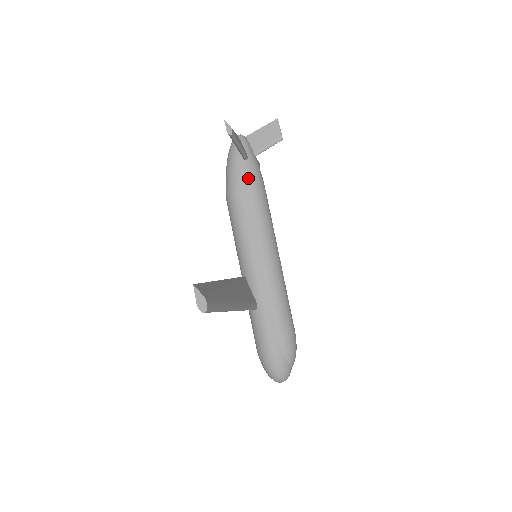
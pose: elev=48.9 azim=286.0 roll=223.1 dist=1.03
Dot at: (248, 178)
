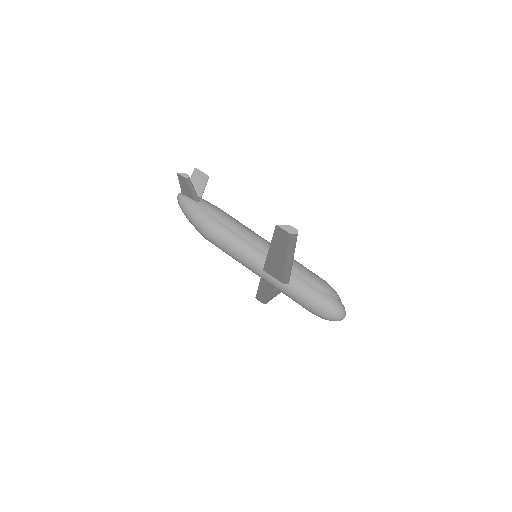
Dot at: (211, 210)
